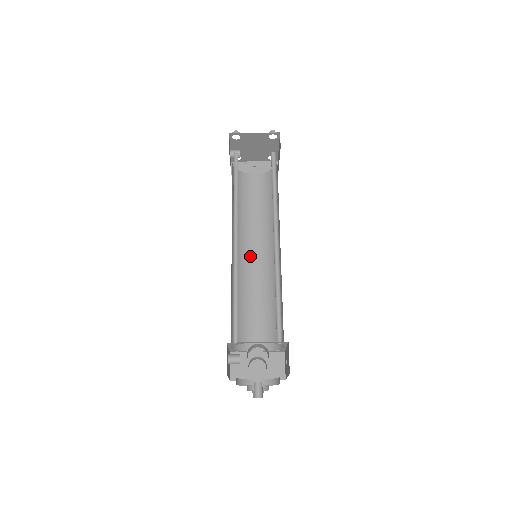
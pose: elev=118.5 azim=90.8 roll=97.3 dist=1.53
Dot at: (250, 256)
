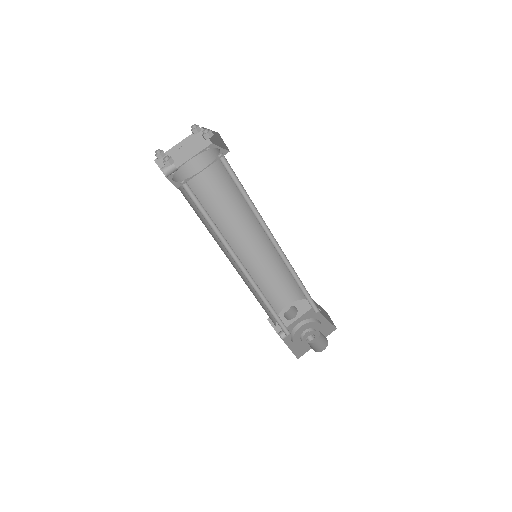
Dot at: (239, 245)
